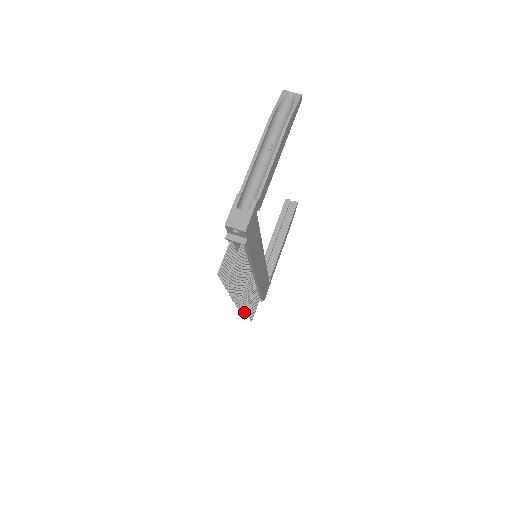
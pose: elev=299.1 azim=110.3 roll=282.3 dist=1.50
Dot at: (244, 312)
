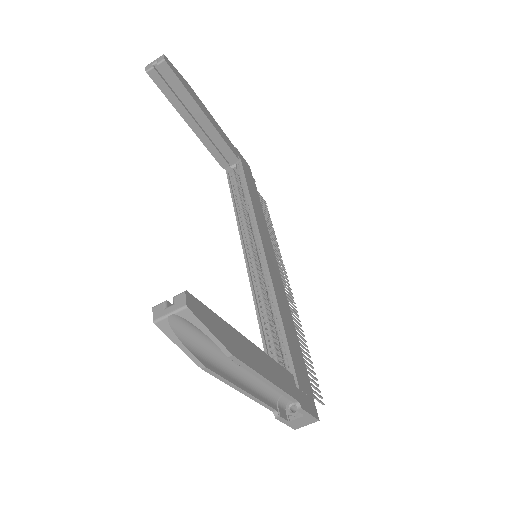
Dot at: occluded
